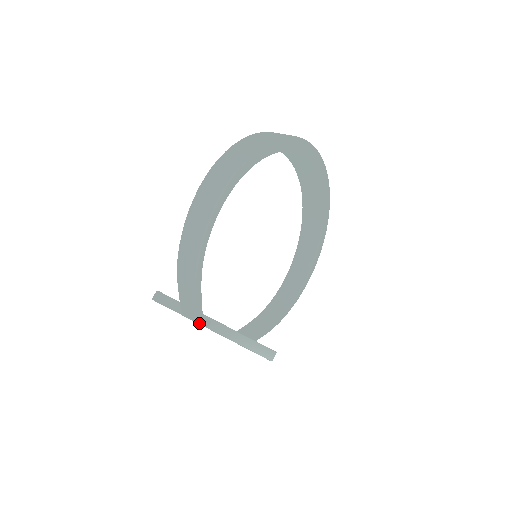
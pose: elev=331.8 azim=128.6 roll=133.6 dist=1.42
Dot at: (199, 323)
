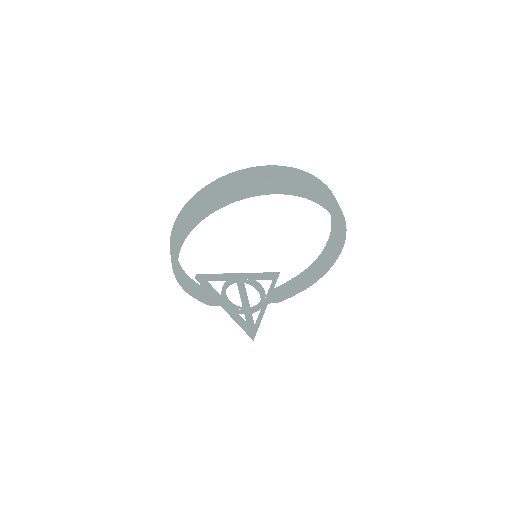
Dot at: (214, 304)
